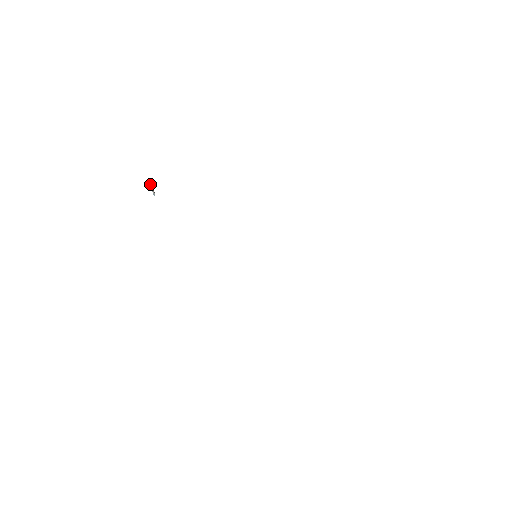
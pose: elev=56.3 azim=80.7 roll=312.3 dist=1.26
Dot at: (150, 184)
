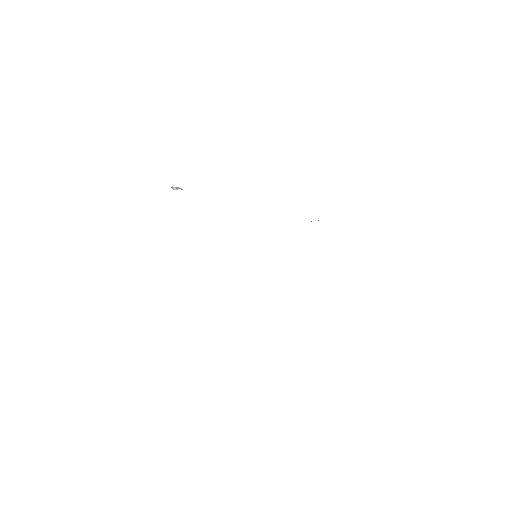
Dot at: (181, 188)
